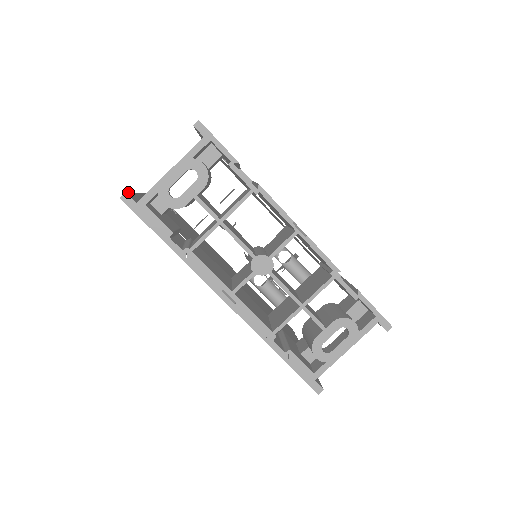
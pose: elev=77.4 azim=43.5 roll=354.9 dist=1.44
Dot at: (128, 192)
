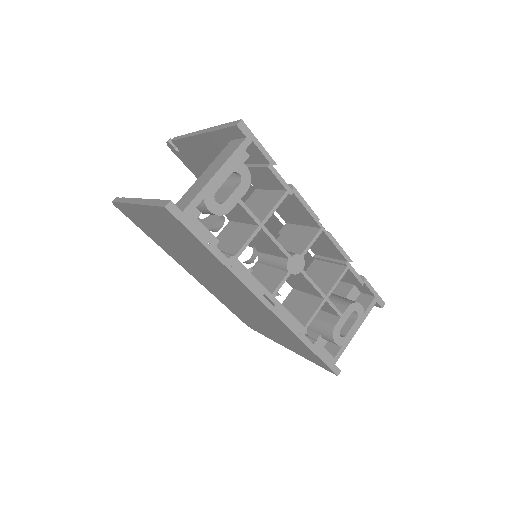
Dot at: occluded
